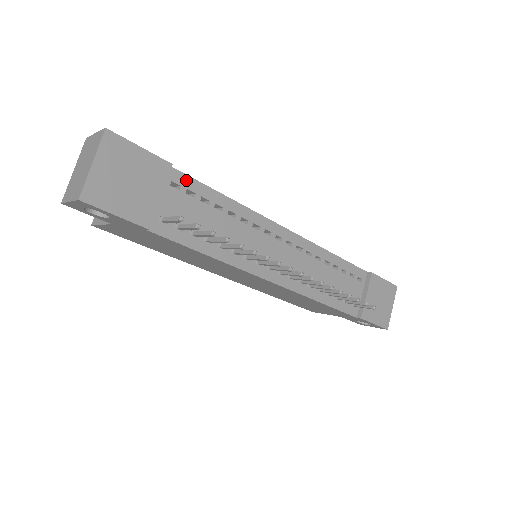
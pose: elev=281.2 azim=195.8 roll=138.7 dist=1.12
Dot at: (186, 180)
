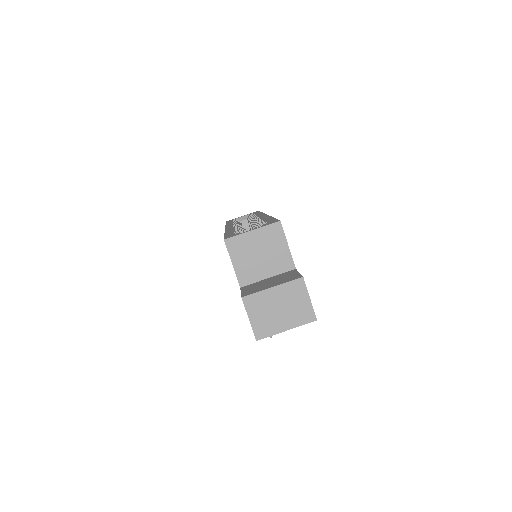
Dot at: occluded
